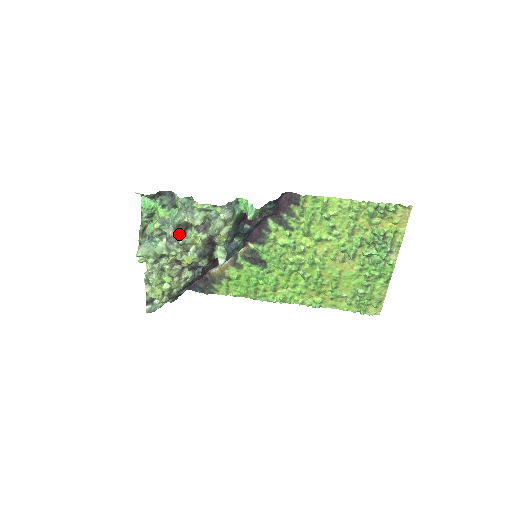
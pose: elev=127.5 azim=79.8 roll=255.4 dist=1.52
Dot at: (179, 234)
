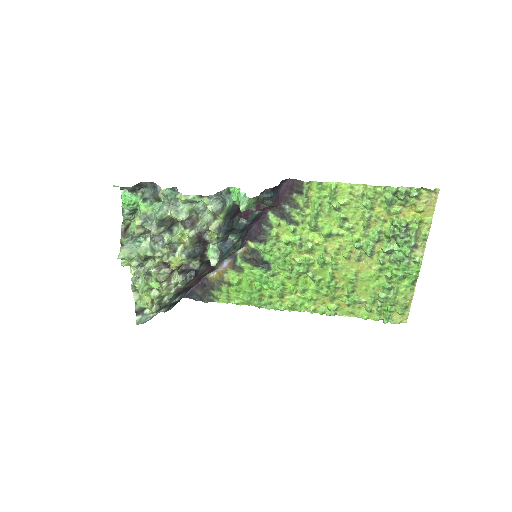
Dot at: (164, 231)
